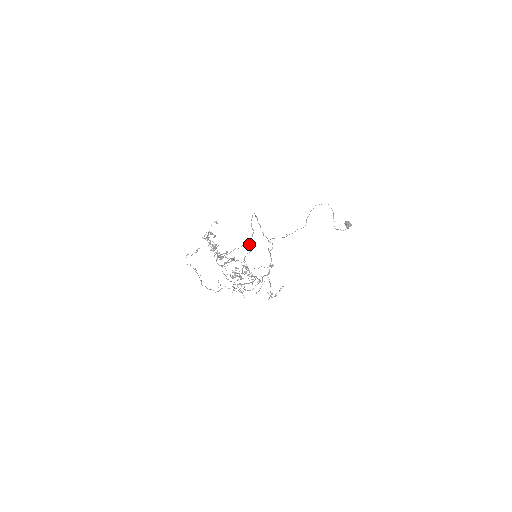
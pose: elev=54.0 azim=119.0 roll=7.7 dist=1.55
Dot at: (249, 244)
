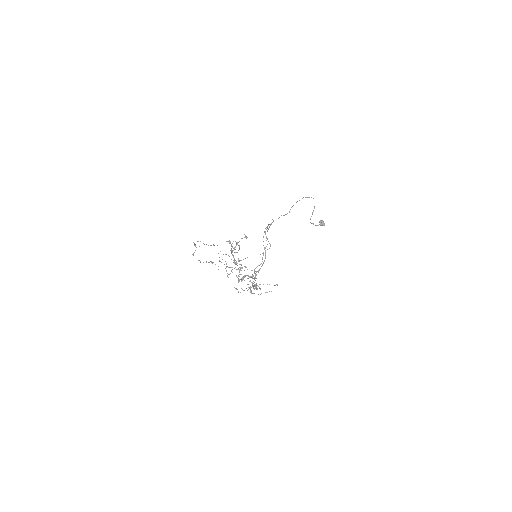
Dot at: (260, 254)
